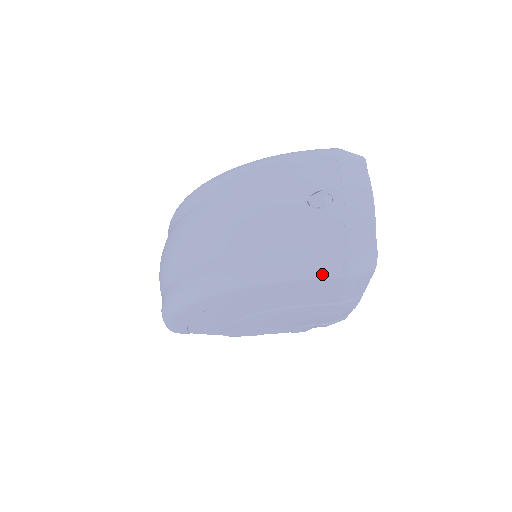
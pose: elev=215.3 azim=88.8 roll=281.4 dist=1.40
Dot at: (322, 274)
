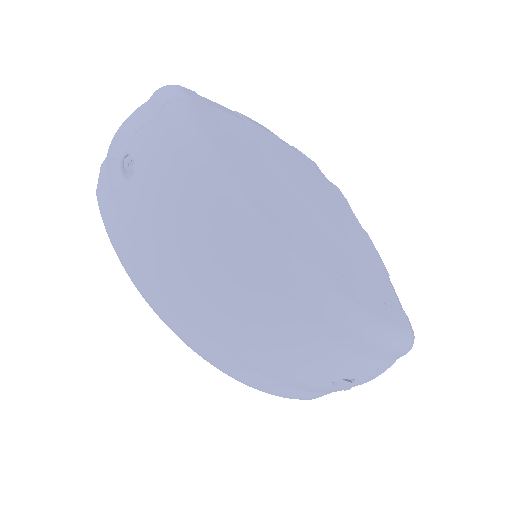
Dot at: occluded
